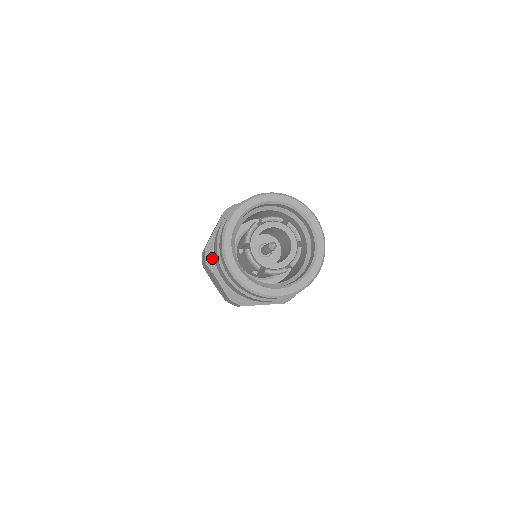
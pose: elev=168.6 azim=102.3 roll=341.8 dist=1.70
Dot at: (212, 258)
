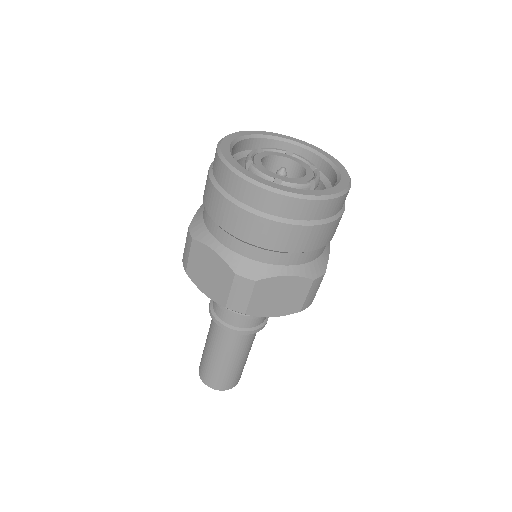
Dot at: (201, 228)
